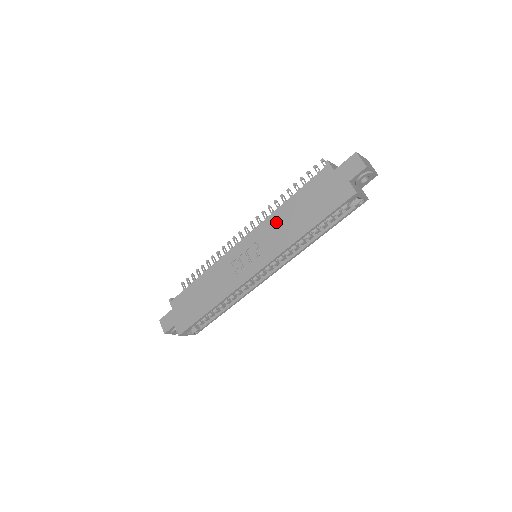
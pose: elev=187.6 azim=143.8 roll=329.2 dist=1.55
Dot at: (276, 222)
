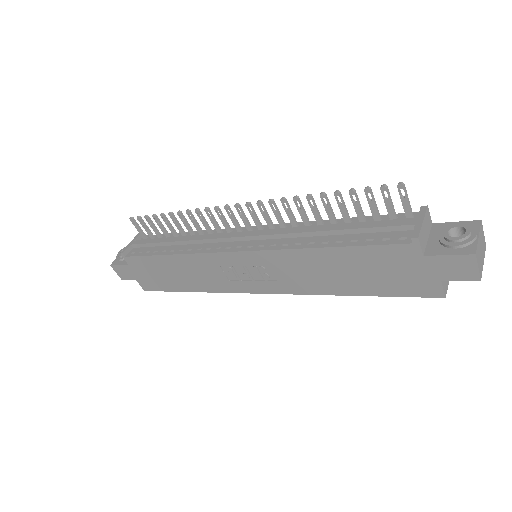
Dot at: (300, 262)
